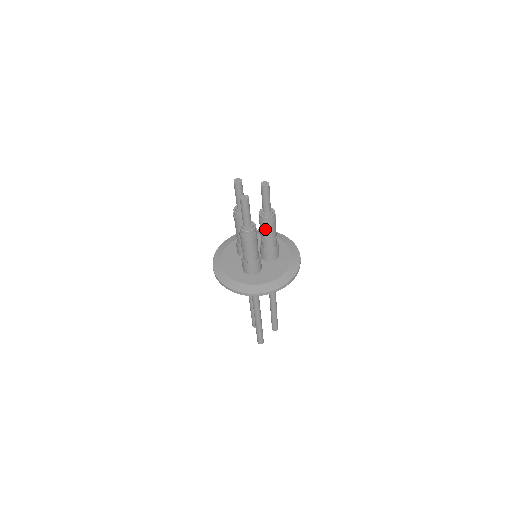
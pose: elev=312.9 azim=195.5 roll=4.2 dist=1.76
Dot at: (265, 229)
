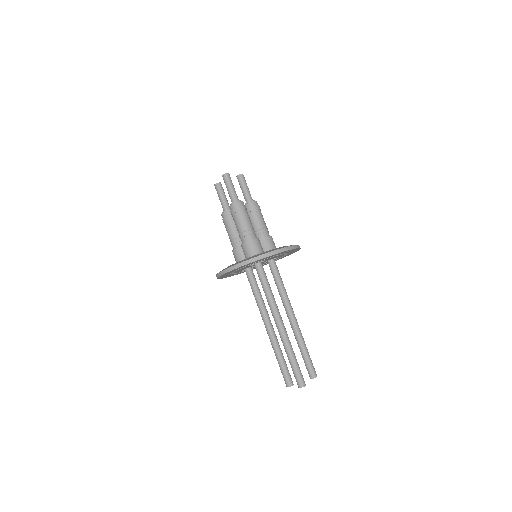
Dot at: (254, 216)
